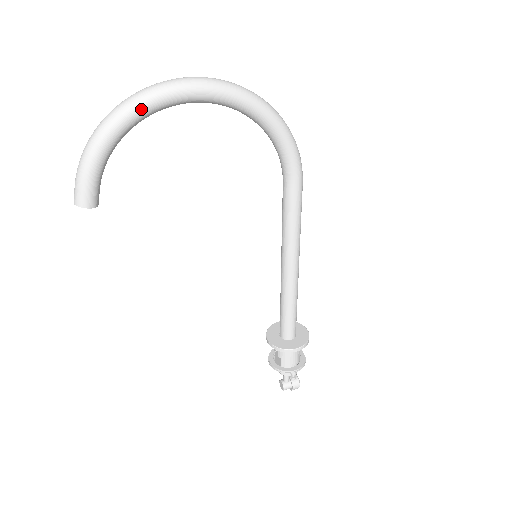
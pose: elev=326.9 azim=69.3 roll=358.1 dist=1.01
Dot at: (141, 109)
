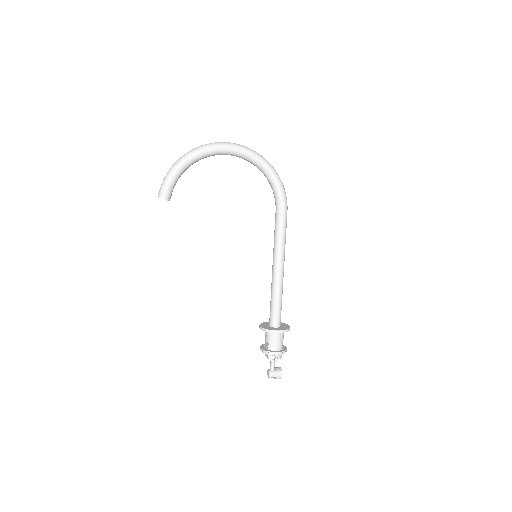
Dot at: (202, 152)
